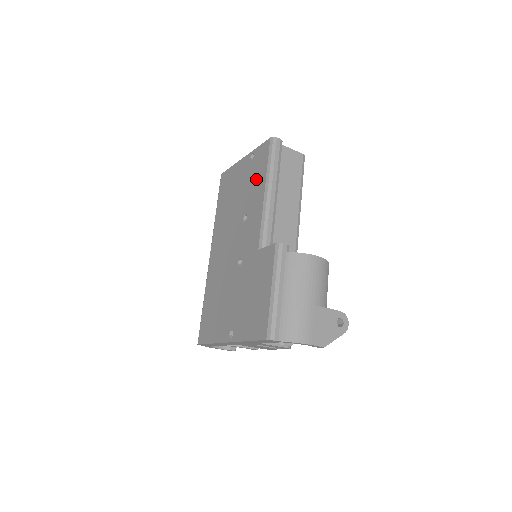
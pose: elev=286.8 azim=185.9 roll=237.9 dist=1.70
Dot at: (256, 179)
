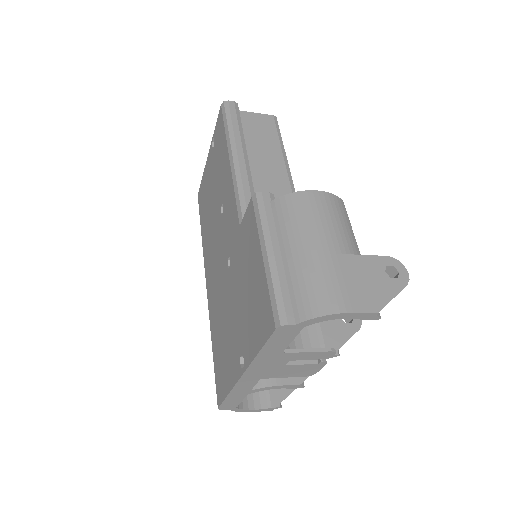
Dot at: (220, 158)
